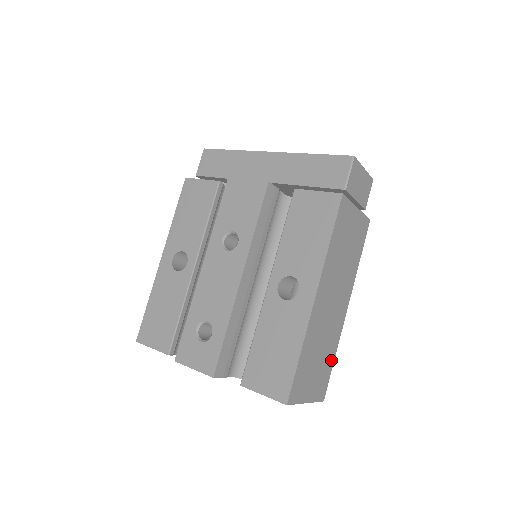
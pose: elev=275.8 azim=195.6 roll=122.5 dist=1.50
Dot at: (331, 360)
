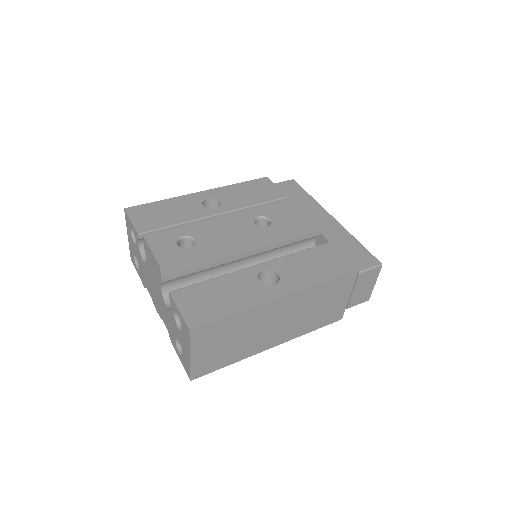
Dot at: (228, 361)
